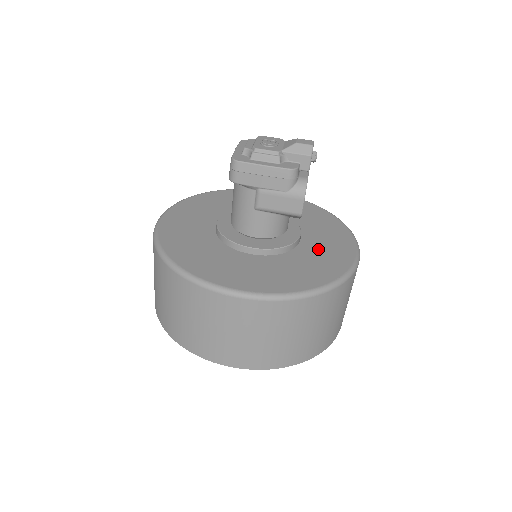
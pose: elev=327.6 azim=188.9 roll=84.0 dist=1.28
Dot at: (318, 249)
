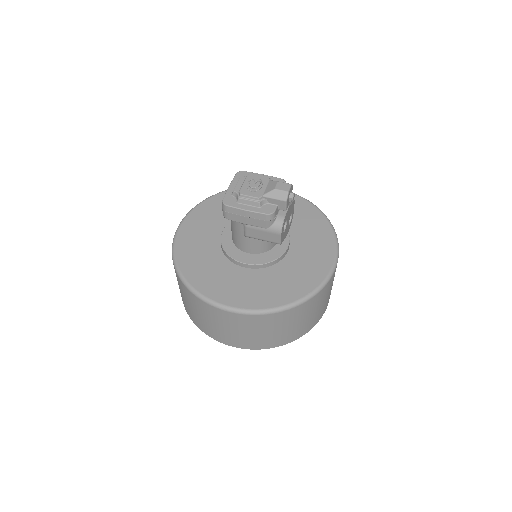
Dot at: (300, 261)
